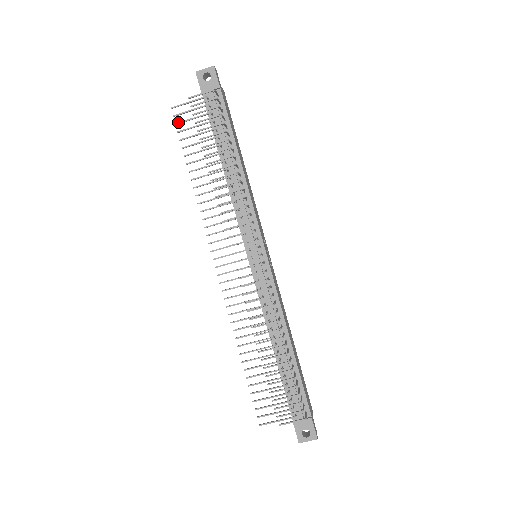
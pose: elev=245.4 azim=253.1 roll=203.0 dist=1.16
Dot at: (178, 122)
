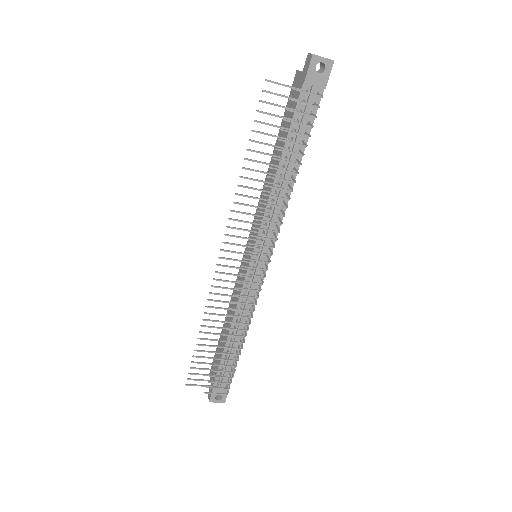
Dot at: (264, 101)
